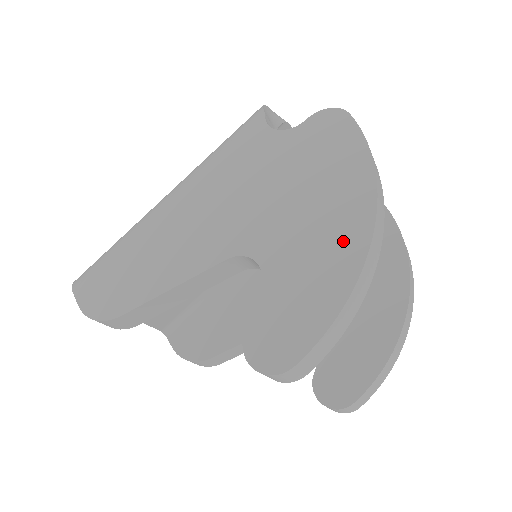
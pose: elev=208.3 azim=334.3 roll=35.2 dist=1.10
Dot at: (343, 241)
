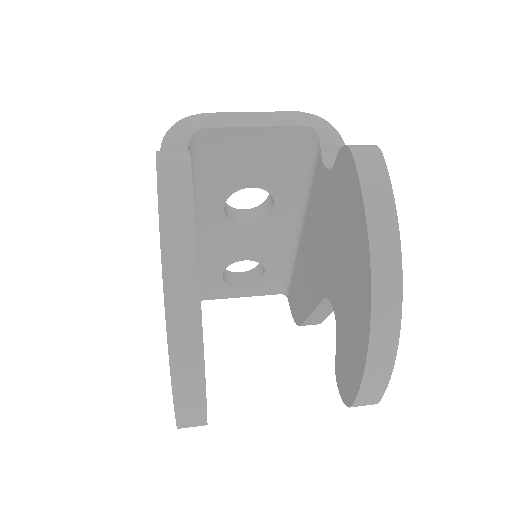
Dot at: occluded
